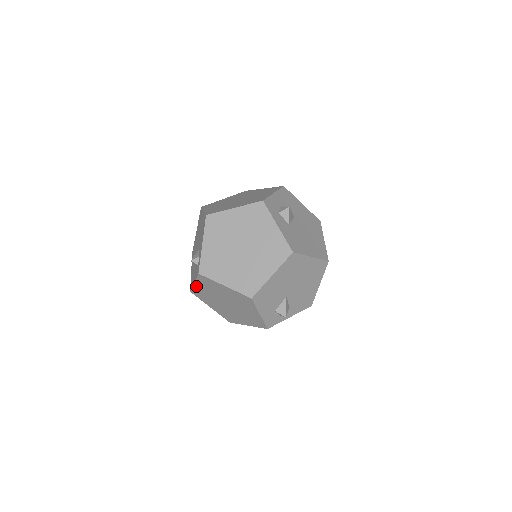
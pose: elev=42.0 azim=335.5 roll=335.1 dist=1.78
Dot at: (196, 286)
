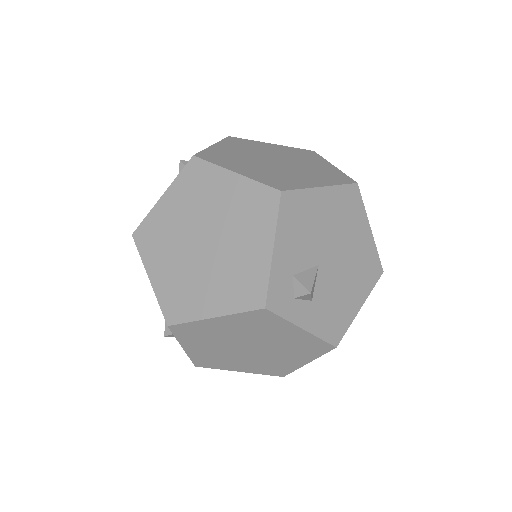
Dot at: (160, 206)
